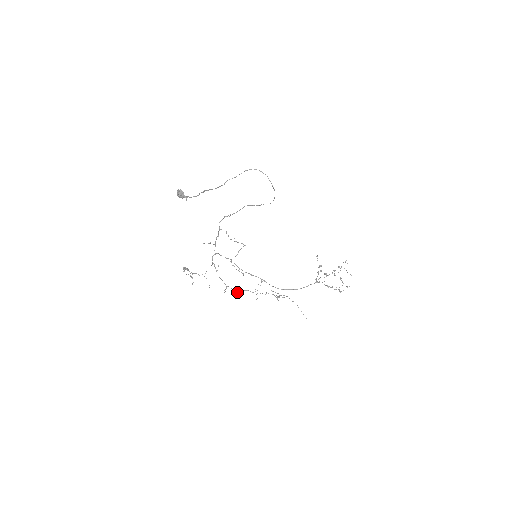
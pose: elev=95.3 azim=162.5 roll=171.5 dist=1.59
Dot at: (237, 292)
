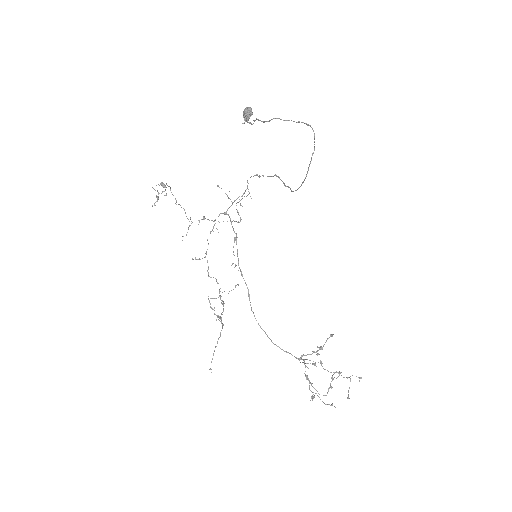
Dot at: occluded
